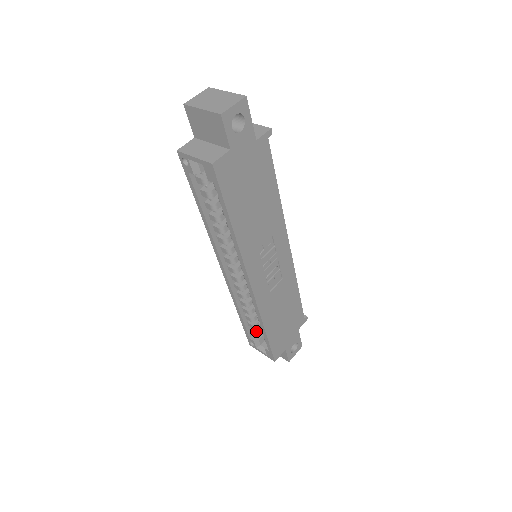
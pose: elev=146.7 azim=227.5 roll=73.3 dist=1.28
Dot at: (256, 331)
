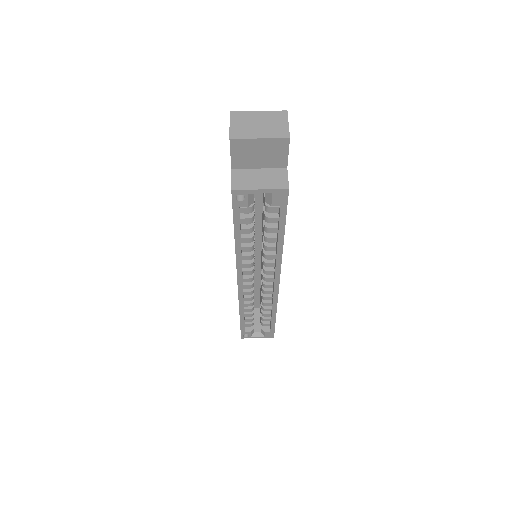
Dot at: (252, 322)
